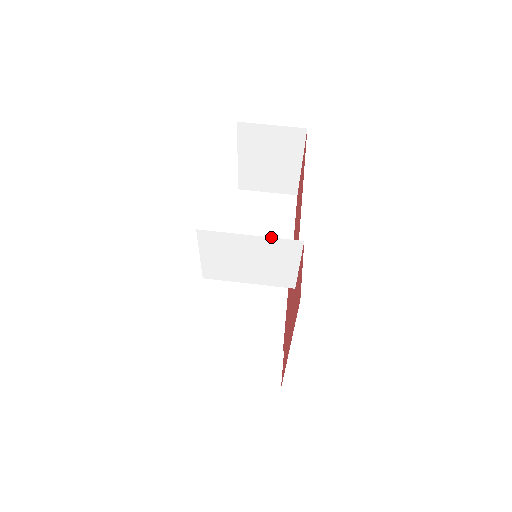
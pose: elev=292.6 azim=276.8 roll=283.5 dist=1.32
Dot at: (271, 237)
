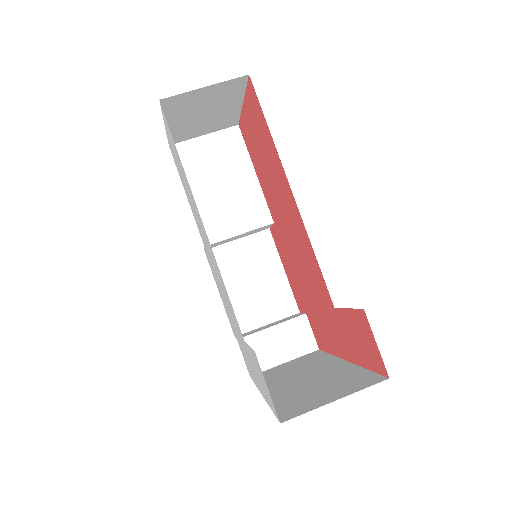
Dot at: occluded
